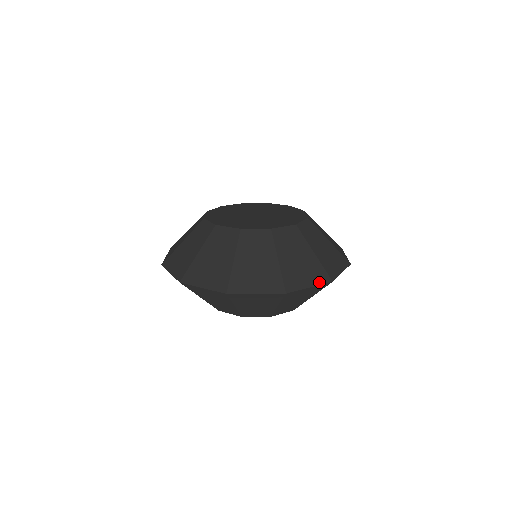
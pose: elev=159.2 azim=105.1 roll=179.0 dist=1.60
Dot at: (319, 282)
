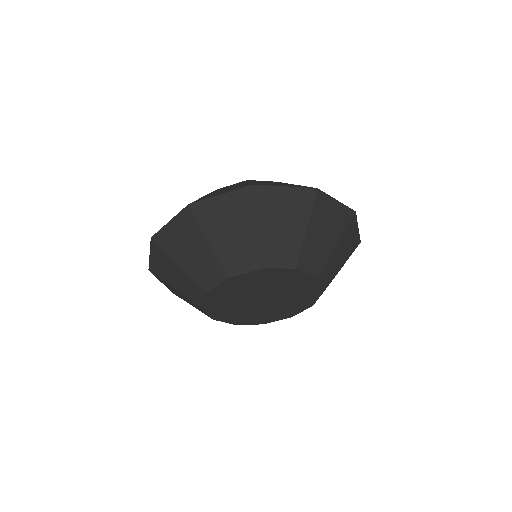
Dot at: (343, 205)
